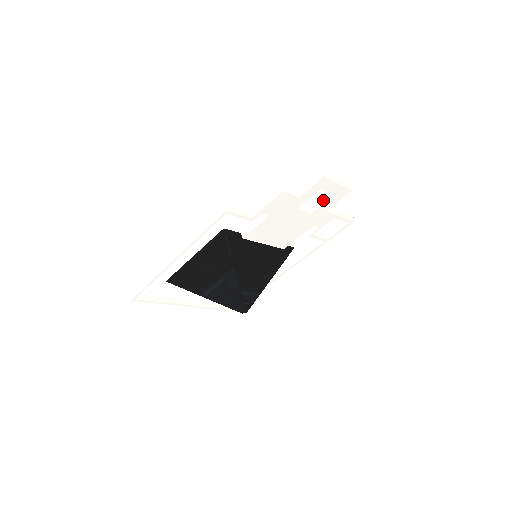
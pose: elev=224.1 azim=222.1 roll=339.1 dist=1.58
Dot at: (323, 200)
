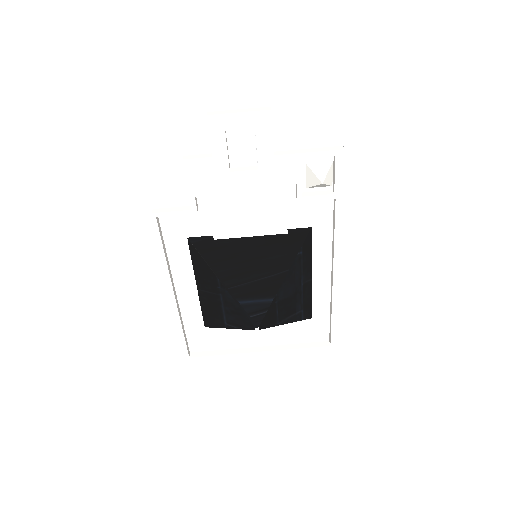
Dot at: (256, 145)
